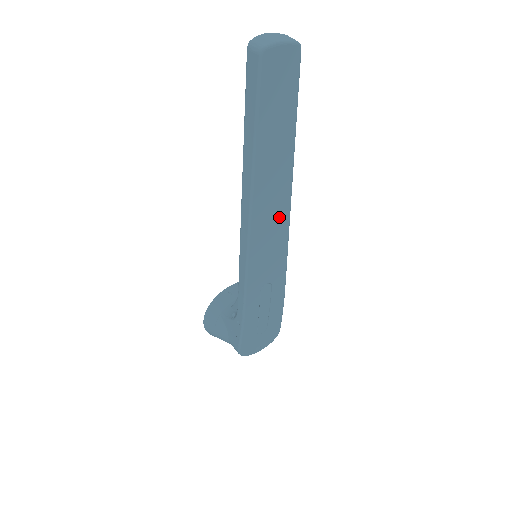
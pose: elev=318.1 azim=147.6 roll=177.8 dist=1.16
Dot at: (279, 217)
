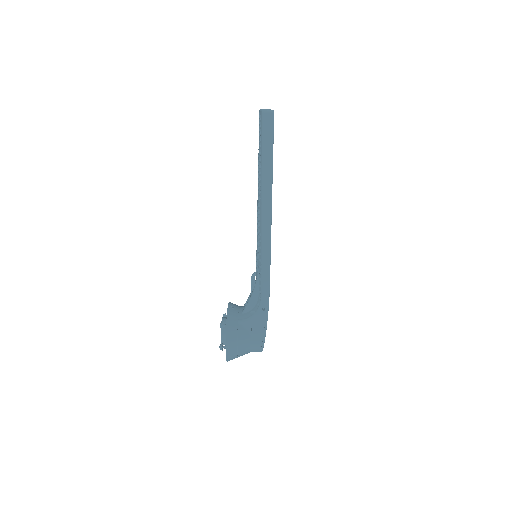
Dot at: occluded
